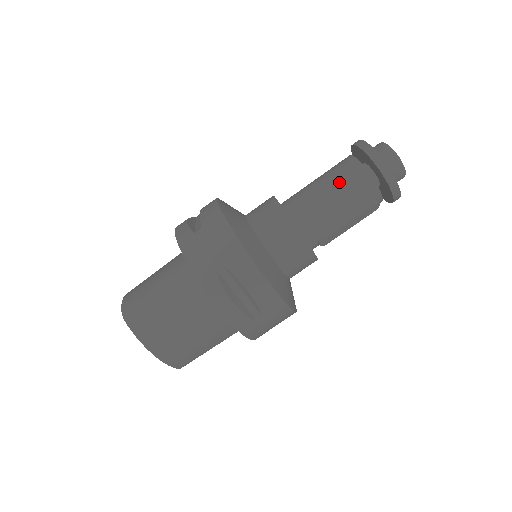
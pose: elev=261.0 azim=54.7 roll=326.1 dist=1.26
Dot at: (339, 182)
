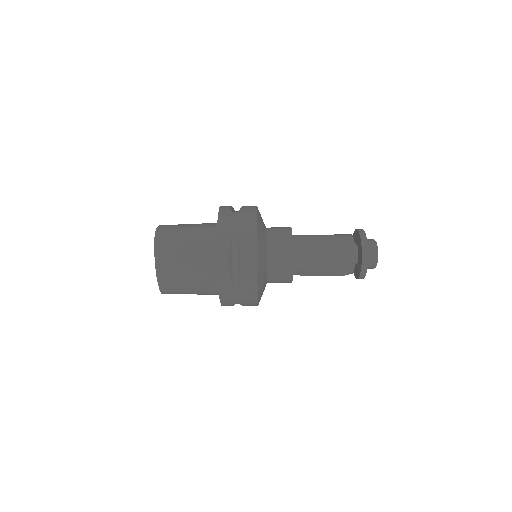
Dot at: (334, 242)
